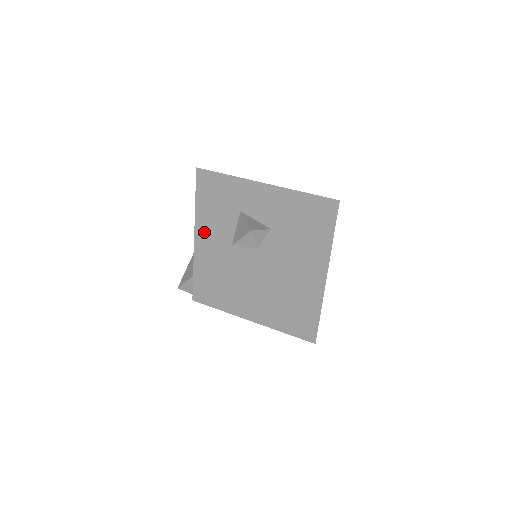
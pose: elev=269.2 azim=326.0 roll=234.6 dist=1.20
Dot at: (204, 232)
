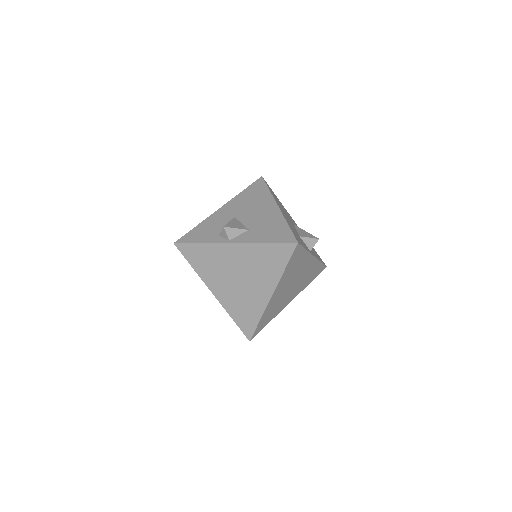
Dot at: (284, 214)
